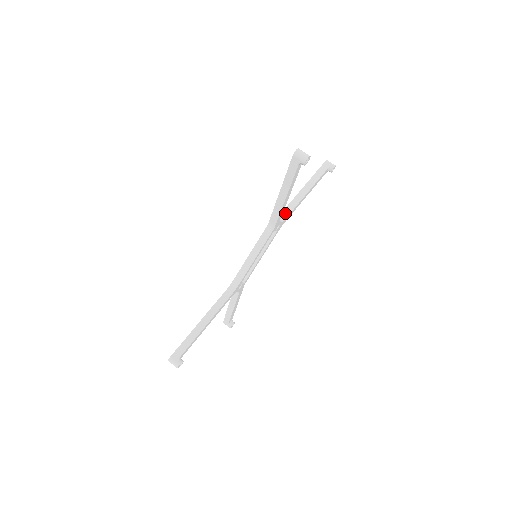
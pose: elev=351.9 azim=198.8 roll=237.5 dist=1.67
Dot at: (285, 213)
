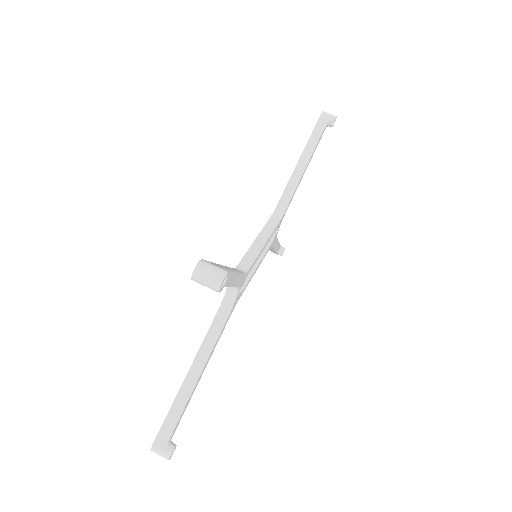
Dot at: occluded
